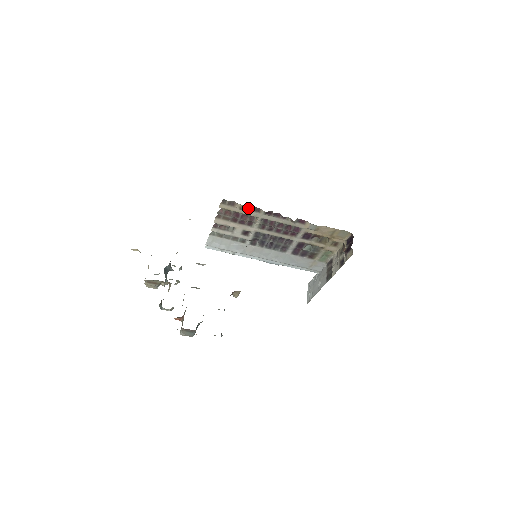
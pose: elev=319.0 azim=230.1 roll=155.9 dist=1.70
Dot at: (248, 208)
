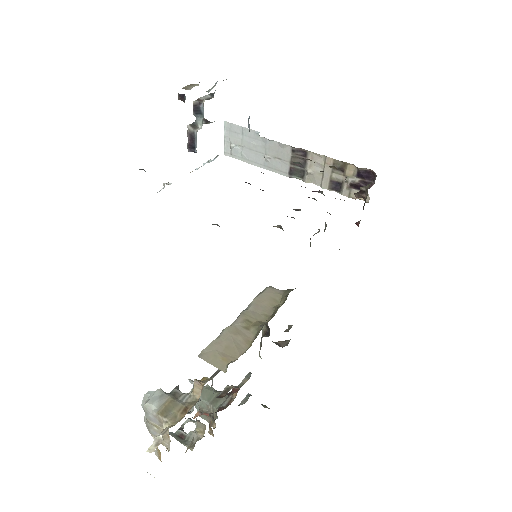
Dot at: occluded
